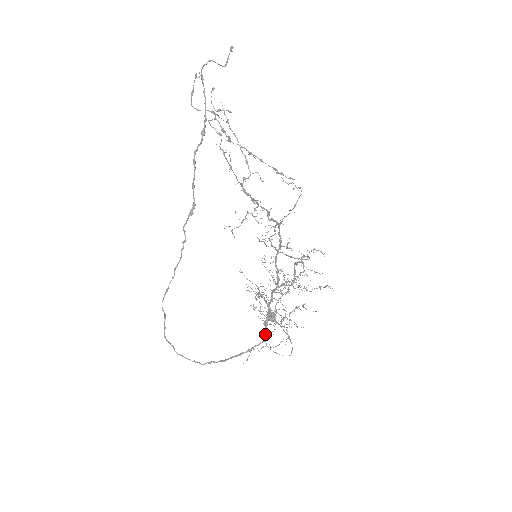
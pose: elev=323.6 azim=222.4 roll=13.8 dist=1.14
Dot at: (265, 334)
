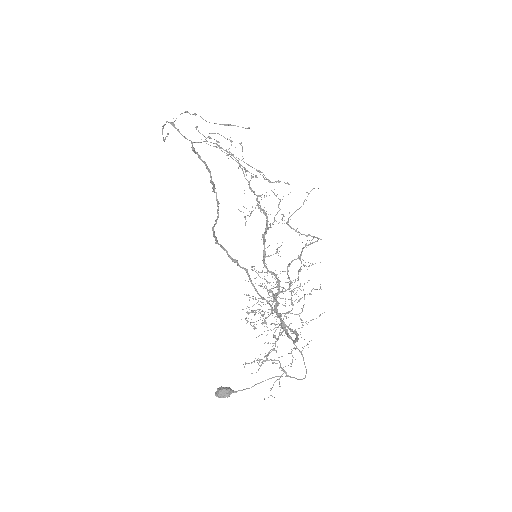
Dot at: (290, 336)
